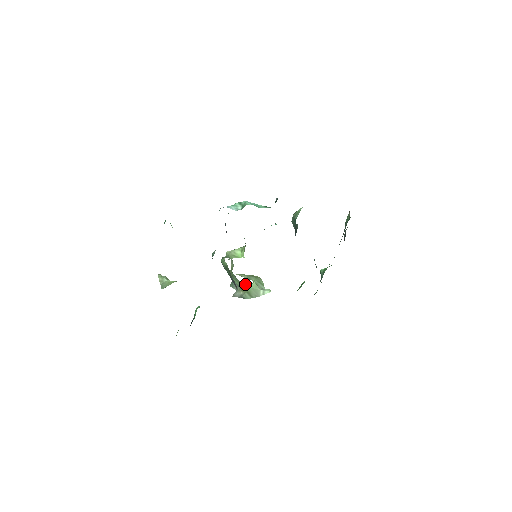
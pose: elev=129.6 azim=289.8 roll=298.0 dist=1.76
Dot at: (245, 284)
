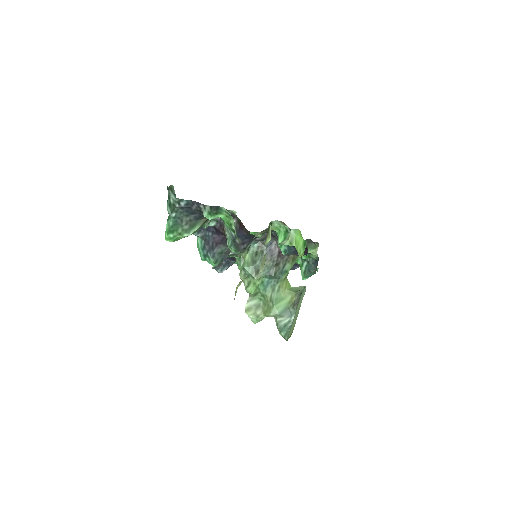
Dot at: (284, 282)
